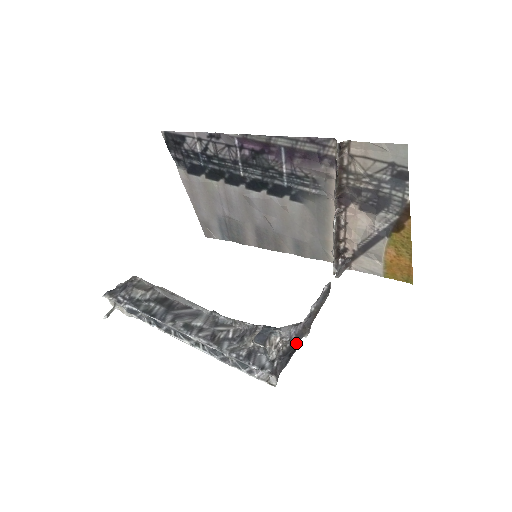
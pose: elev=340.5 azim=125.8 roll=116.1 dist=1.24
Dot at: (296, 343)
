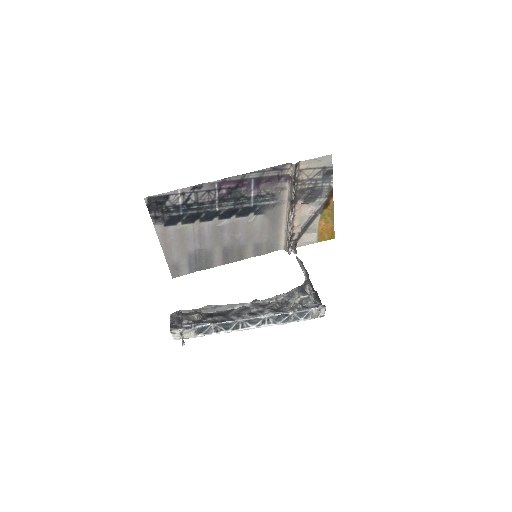
Dot at: (314, 290)
